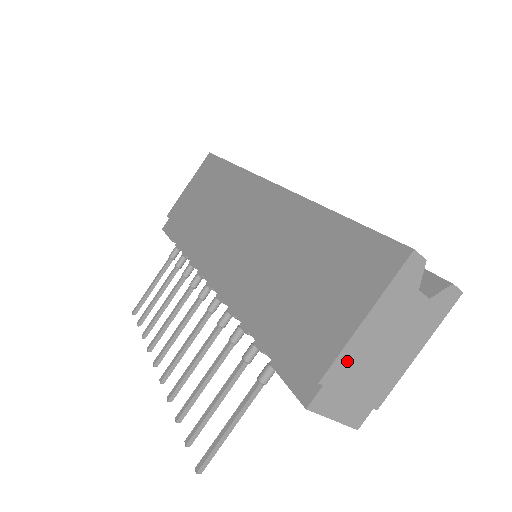
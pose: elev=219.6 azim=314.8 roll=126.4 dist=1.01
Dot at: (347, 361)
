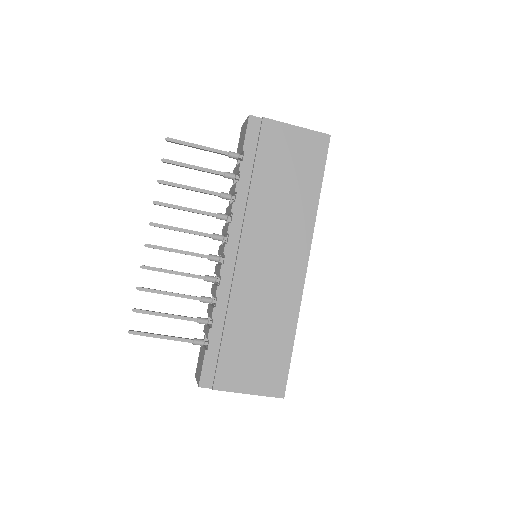
Dot at: occluded
